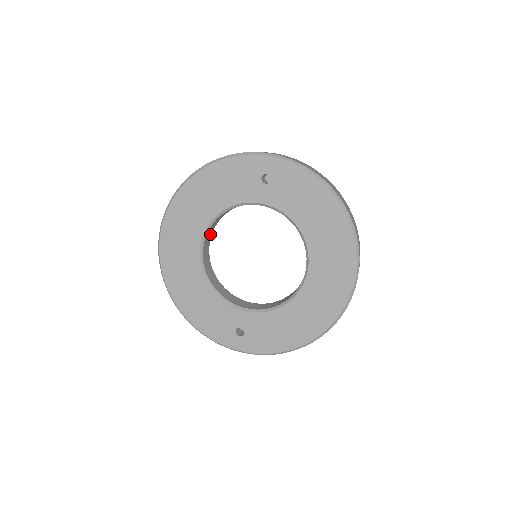
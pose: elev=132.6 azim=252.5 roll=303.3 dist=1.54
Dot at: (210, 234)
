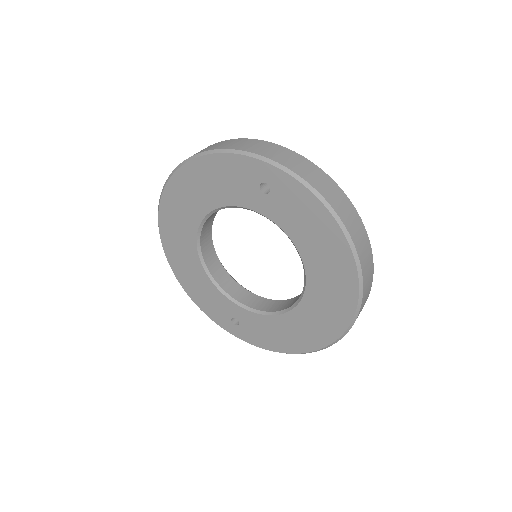
Dot at: (211, 220)
